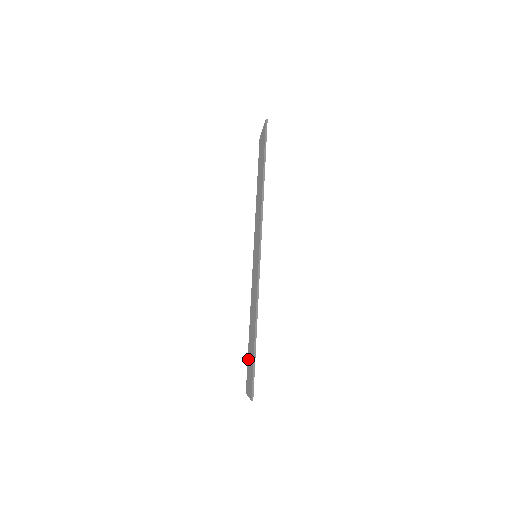
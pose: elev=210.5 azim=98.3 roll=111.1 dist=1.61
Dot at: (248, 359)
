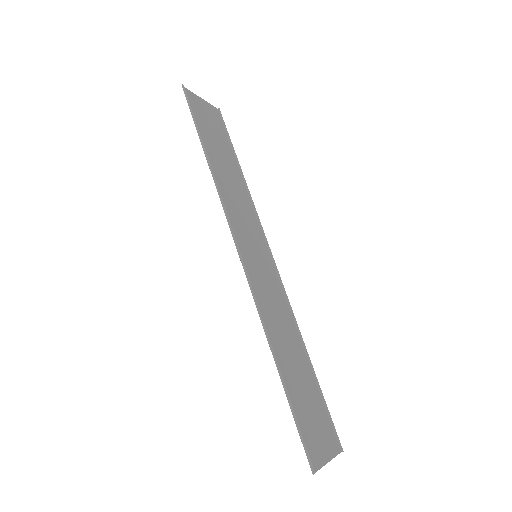
Dot at: (317, 401)
